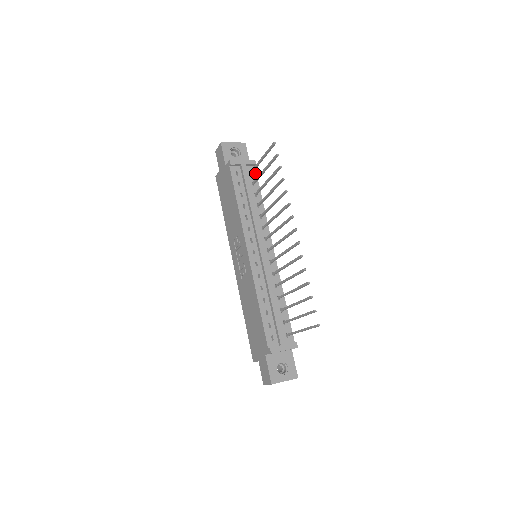
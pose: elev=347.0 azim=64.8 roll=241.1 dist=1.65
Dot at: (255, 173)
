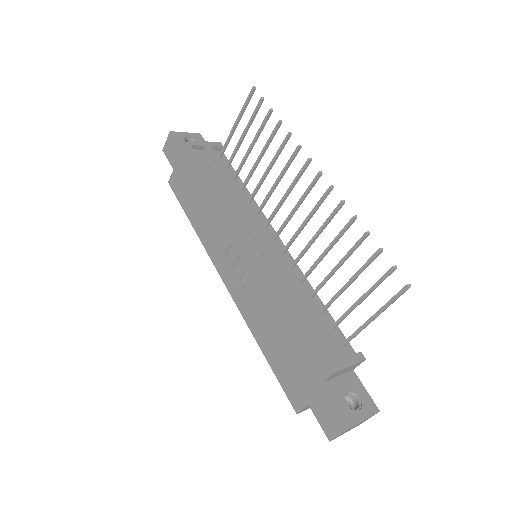
Dot at: (225, 158)
